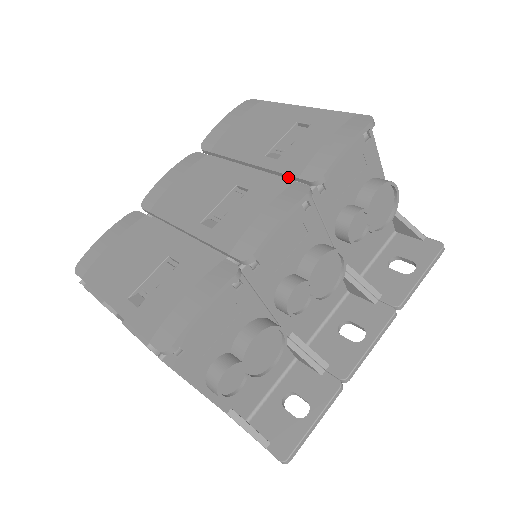
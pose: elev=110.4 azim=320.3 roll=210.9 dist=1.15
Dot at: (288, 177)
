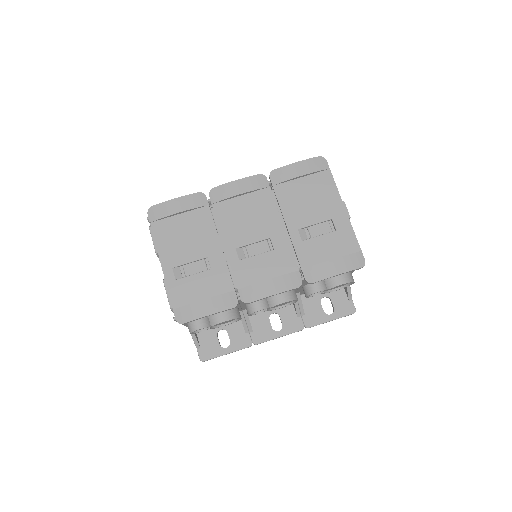
Dot at: (298, 261)
